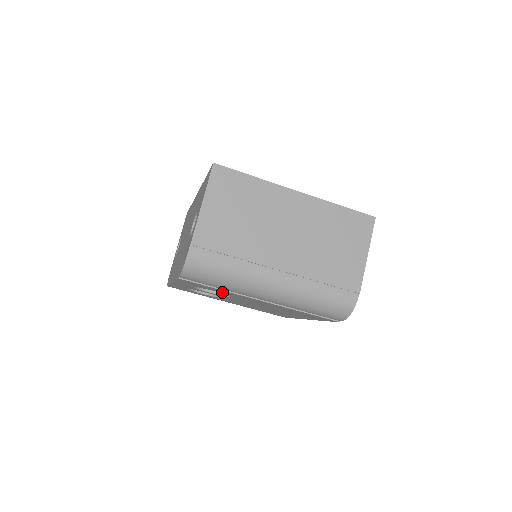
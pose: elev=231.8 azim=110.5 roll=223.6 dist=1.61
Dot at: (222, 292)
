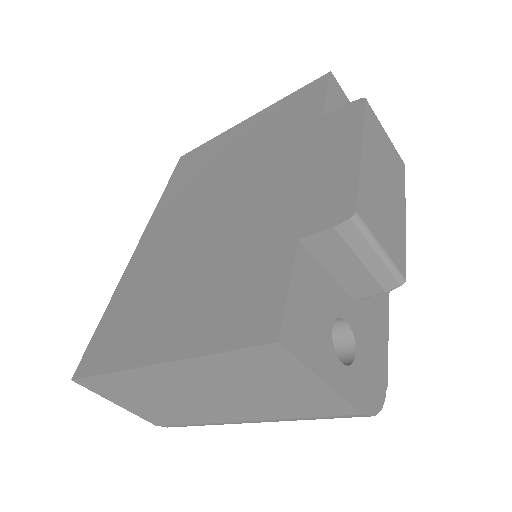
Dot at: occluded
